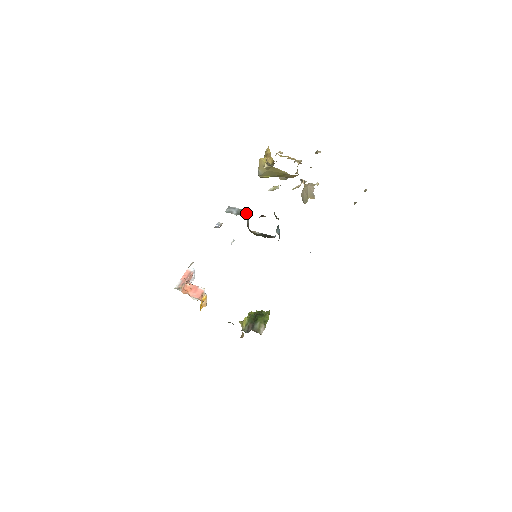
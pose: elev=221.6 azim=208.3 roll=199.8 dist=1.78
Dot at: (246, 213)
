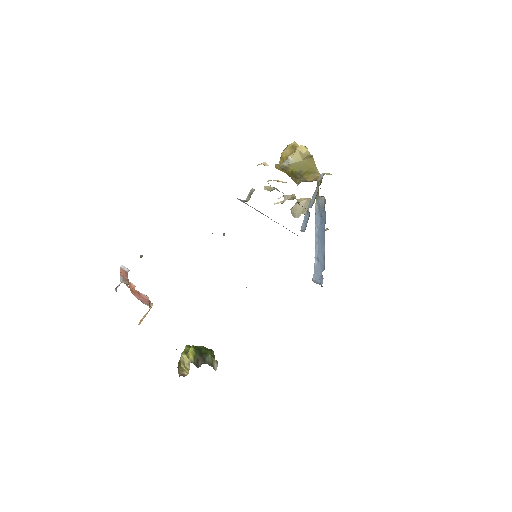
Dot at: occluded
